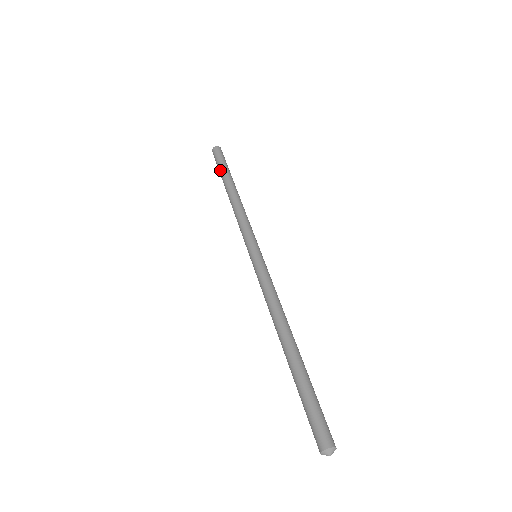
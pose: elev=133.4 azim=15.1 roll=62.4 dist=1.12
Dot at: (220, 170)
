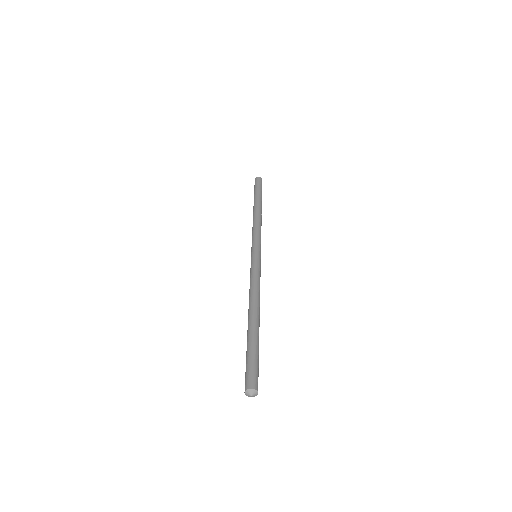
Dot at: occluded
